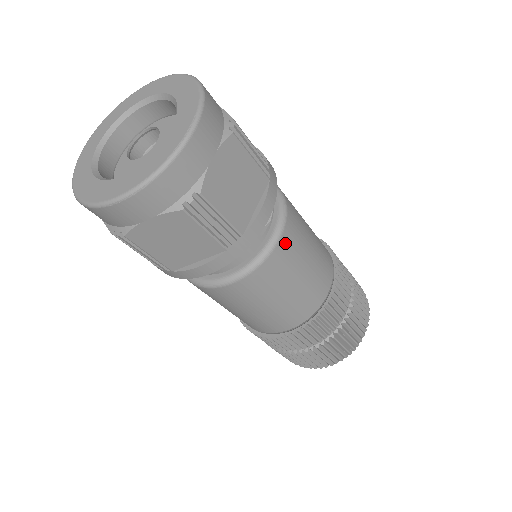
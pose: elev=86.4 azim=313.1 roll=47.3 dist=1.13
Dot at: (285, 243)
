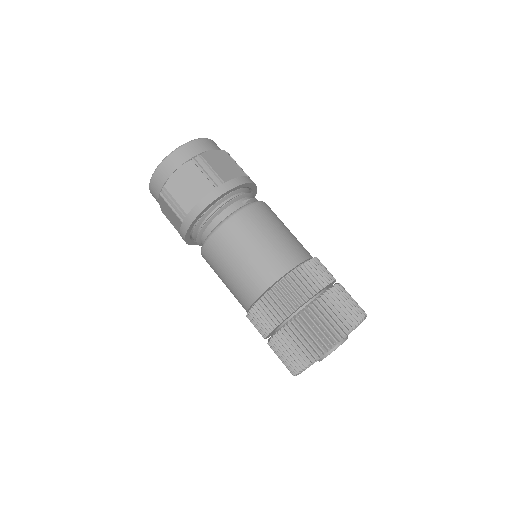
Dot at: (259, 208)
